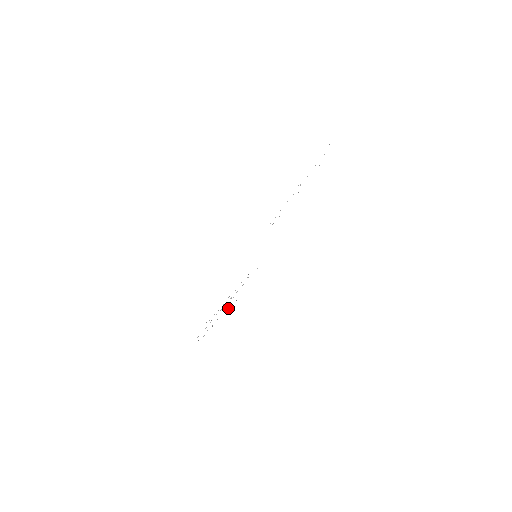
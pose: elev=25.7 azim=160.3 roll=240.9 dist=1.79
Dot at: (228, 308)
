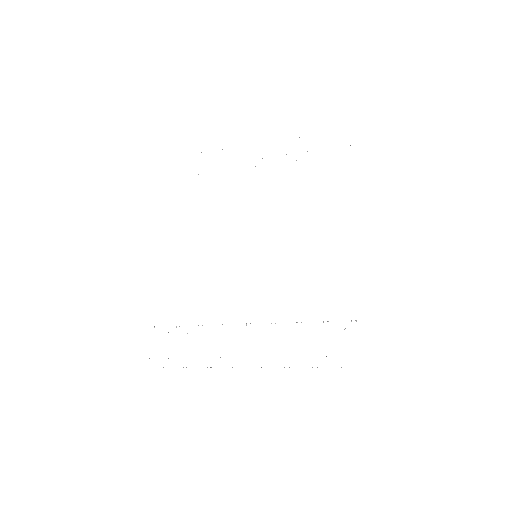
Dot at: (312, 367)
